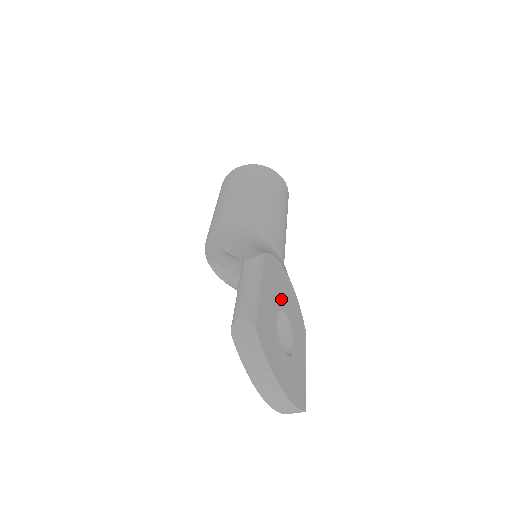
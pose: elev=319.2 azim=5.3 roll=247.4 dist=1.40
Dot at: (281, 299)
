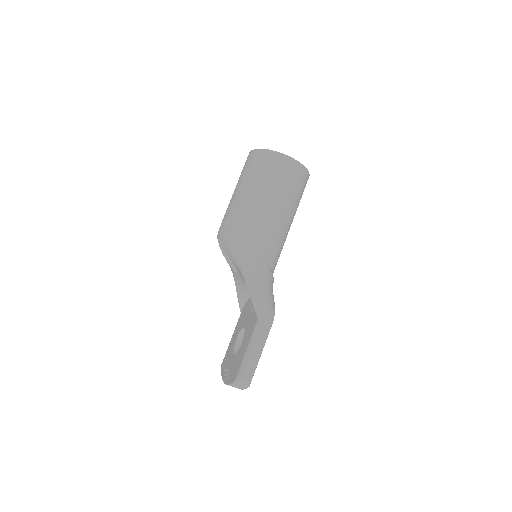
Dot at: occluded
